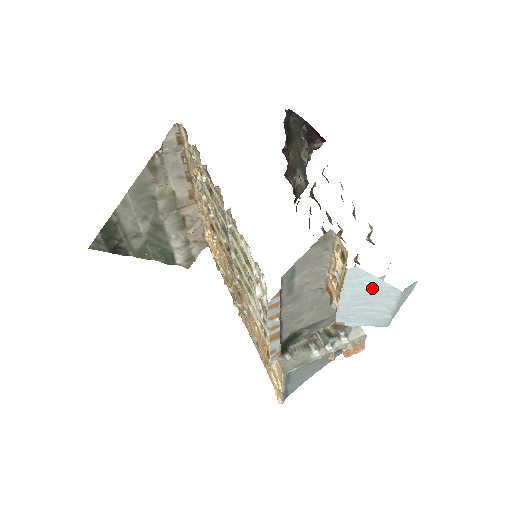
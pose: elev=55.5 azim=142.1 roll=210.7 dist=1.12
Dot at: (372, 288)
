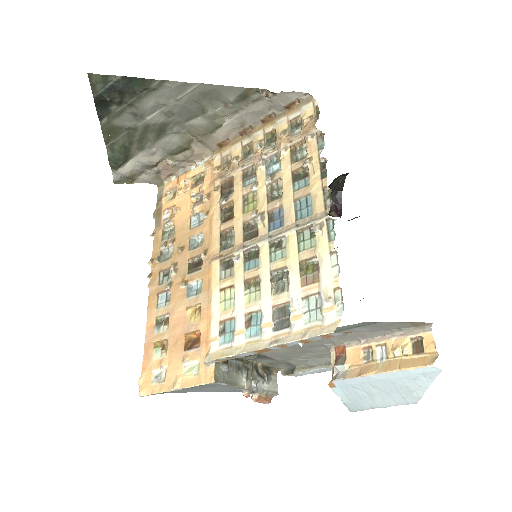
Dot at: (411, 387)
